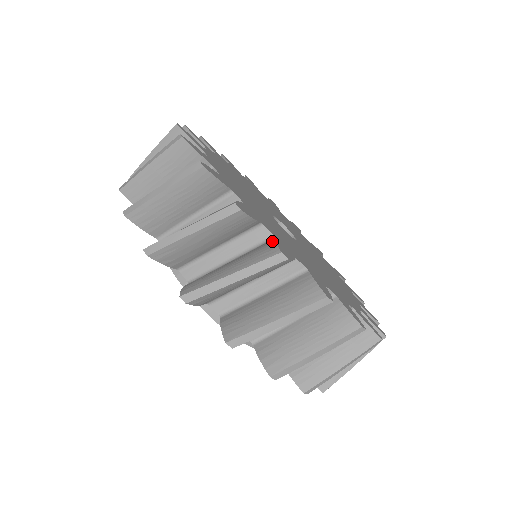
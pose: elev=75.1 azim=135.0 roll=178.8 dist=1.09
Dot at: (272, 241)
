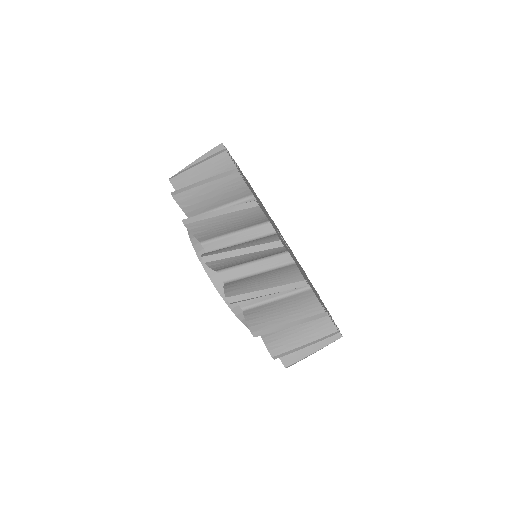
Dot at: occluded
